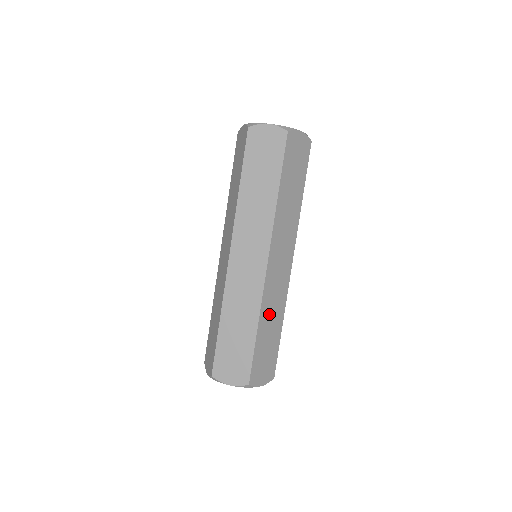
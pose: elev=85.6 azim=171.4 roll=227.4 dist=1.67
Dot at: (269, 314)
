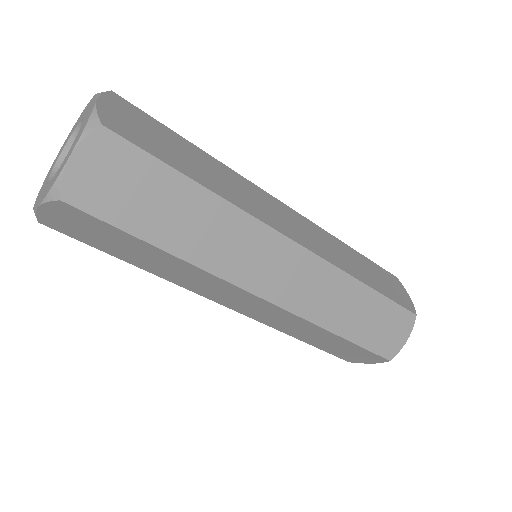
Dot at: (348, 263)
